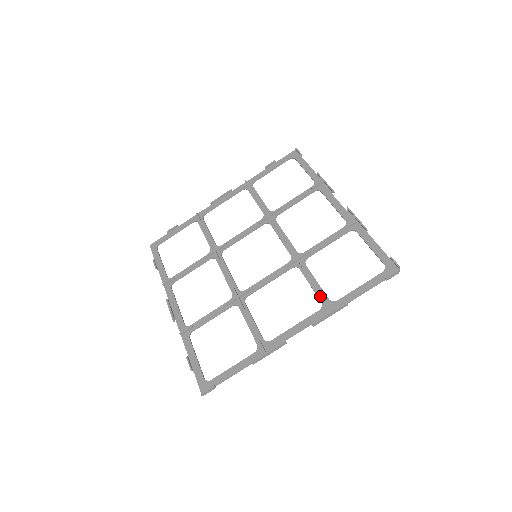
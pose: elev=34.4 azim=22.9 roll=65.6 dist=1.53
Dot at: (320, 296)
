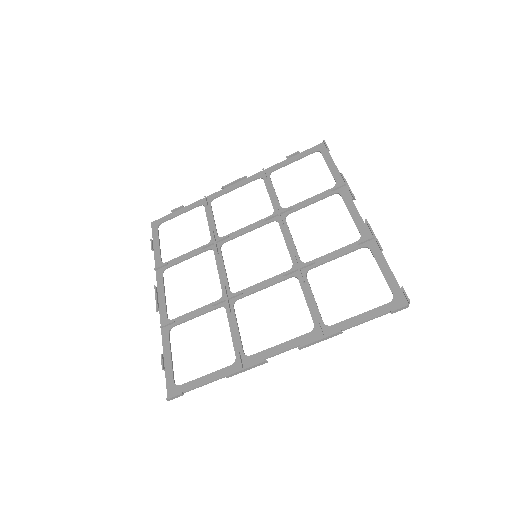
Dot at: (314, 316)
